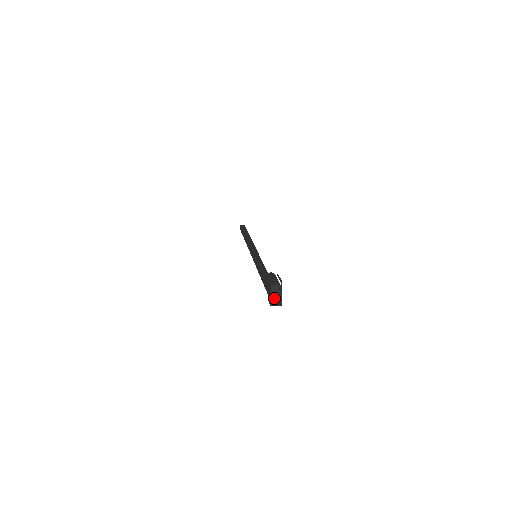
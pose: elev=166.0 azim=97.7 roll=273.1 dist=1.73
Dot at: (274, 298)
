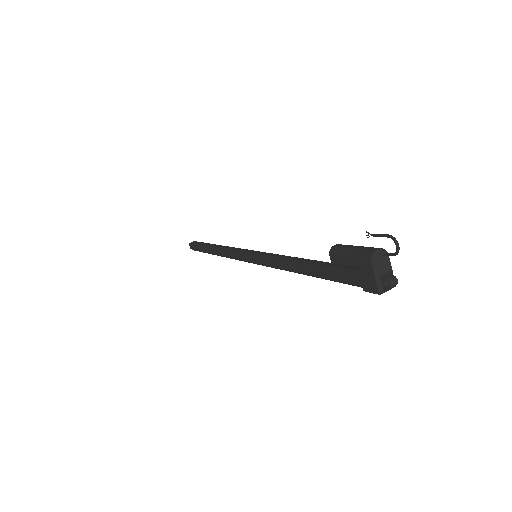
Dot at: (383, 276)
